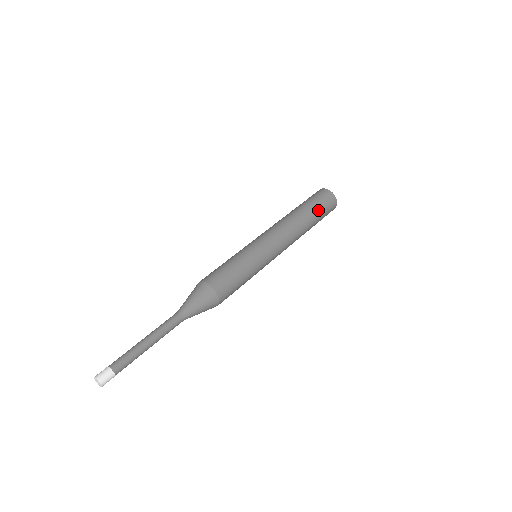
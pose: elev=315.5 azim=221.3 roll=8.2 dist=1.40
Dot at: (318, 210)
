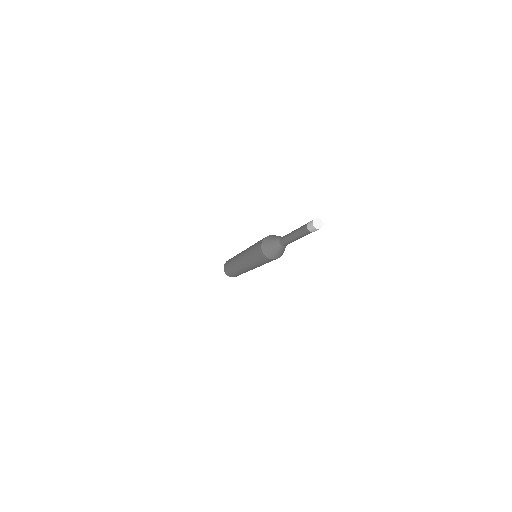
Dot at: occluded
